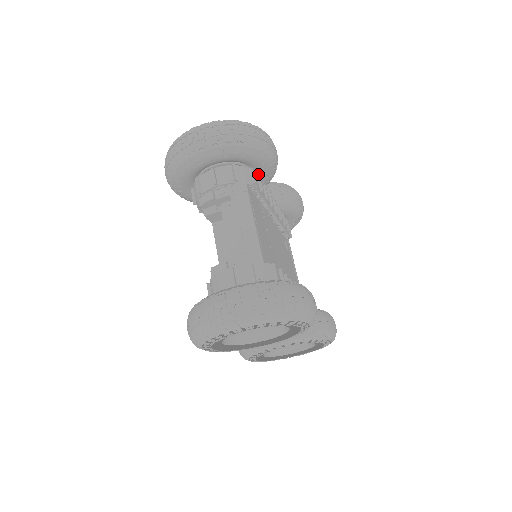
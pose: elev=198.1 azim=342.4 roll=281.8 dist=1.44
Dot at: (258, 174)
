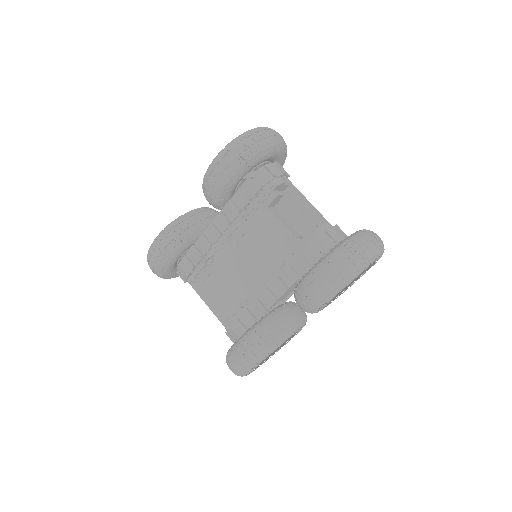
Dot at: occluded
